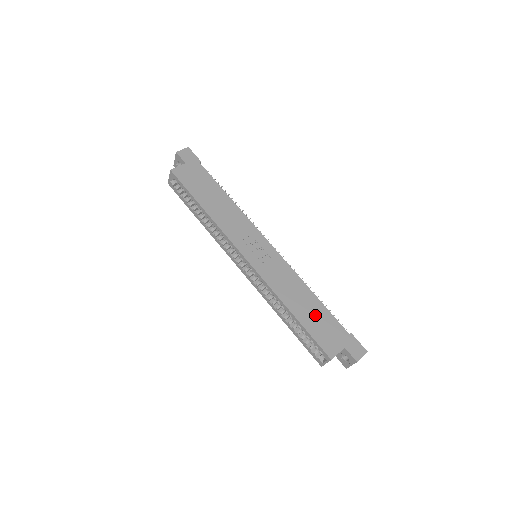
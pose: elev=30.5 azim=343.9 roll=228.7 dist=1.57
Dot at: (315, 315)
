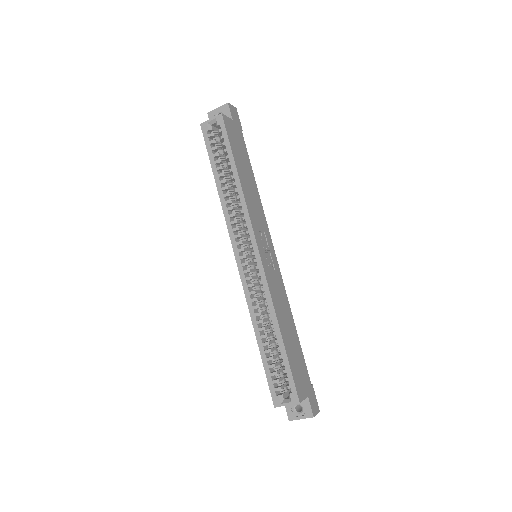
Dot at: (294, 348)
